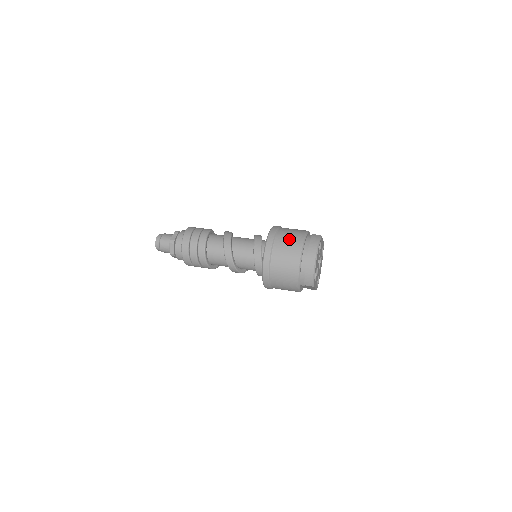
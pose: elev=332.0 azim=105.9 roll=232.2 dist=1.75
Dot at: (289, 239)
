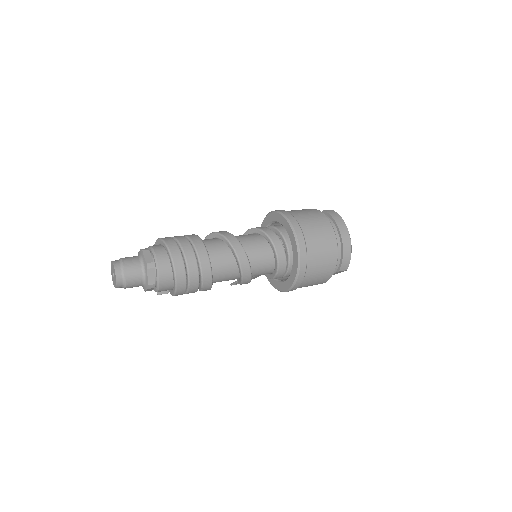
Dot at: (313, 220)
